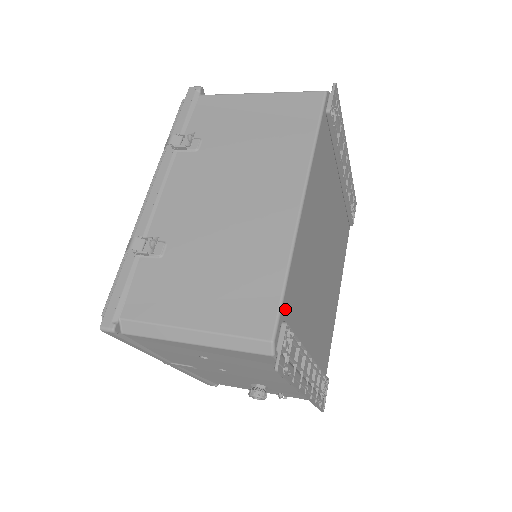
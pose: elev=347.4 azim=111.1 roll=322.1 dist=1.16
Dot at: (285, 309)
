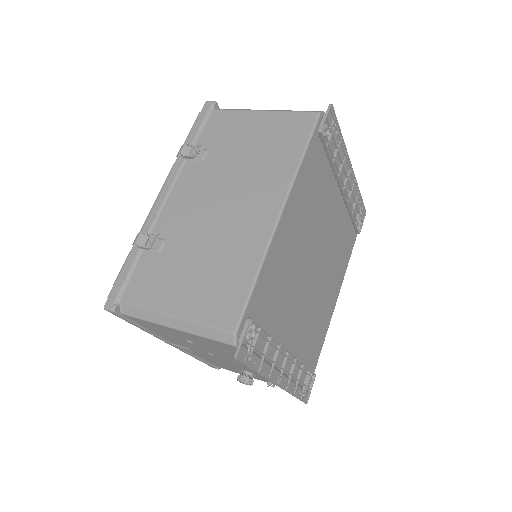
Dot at: (252, 307)
